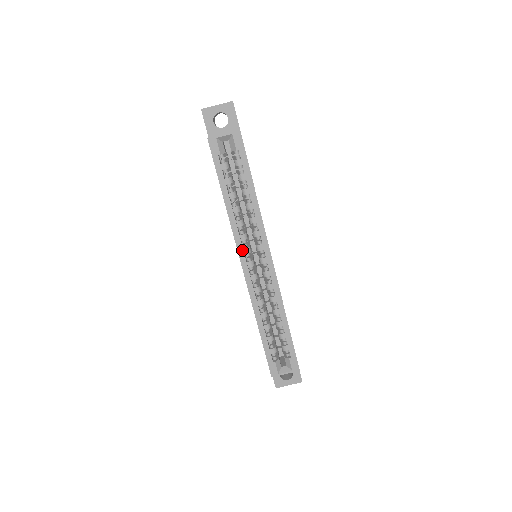
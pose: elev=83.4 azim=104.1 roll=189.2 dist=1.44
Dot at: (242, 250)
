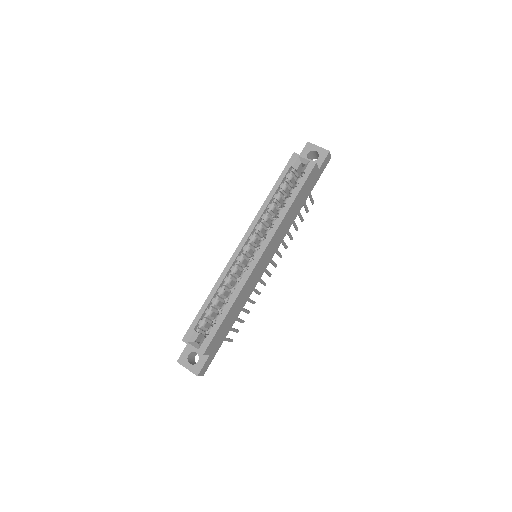
Dot at: (250, 233)
